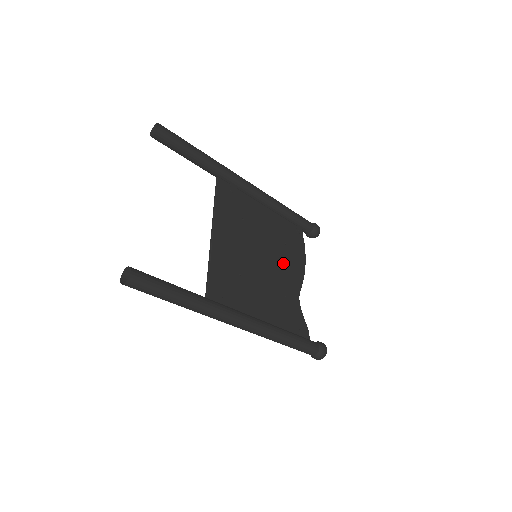
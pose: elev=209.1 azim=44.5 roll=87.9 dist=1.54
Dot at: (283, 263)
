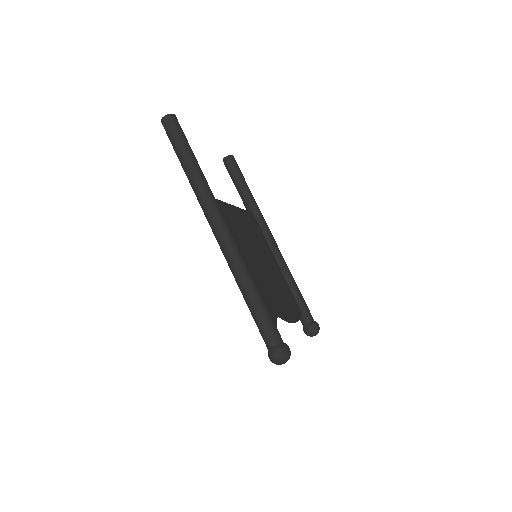
Dot at: (276, 290)
